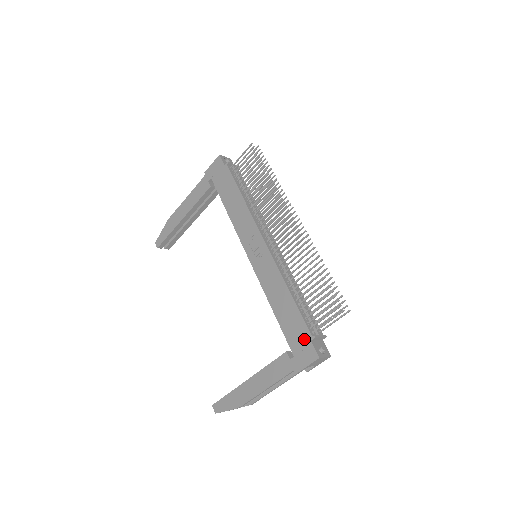
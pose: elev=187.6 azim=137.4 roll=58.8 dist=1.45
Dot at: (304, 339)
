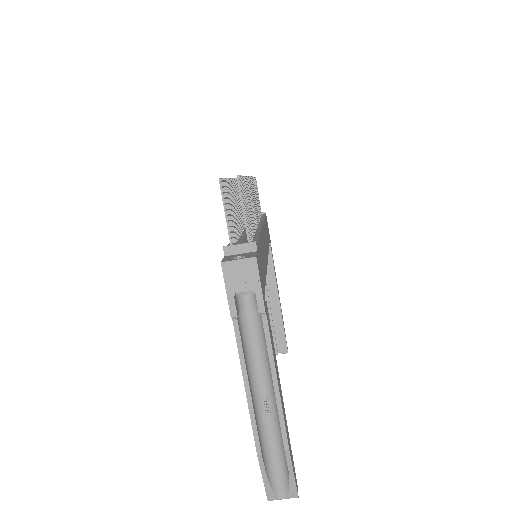
Dot at: occluded
